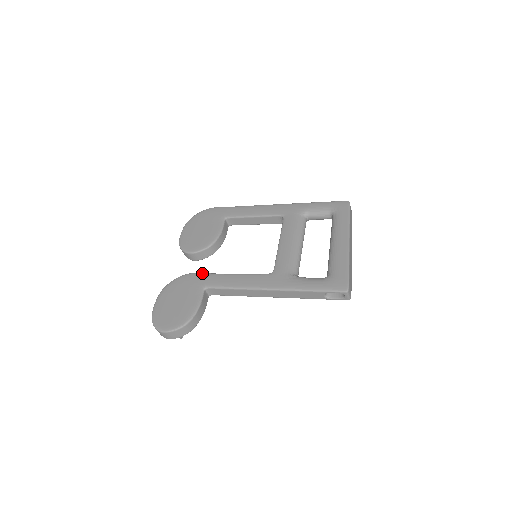
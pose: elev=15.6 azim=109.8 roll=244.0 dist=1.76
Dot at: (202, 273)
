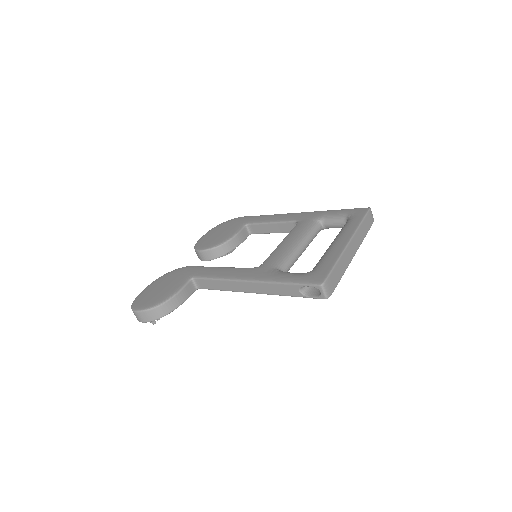
Dot at: (198, 266)
